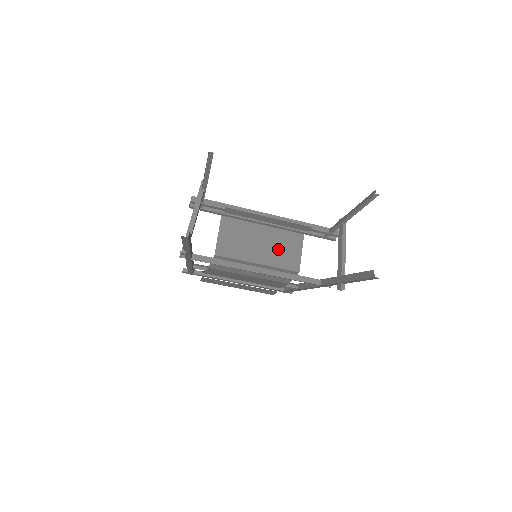
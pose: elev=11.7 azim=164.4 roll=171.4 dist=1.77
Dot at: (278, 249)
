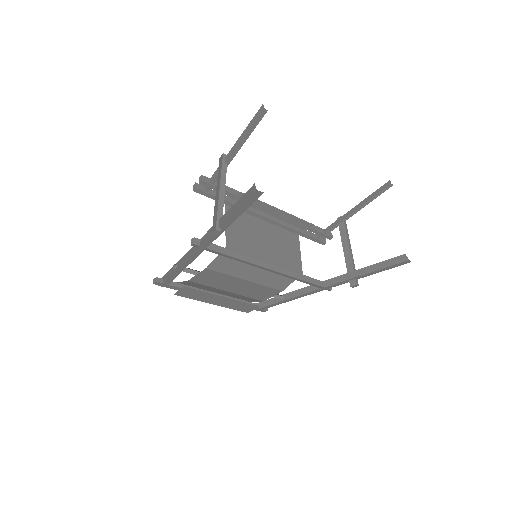
Dot at: (281, 247)
